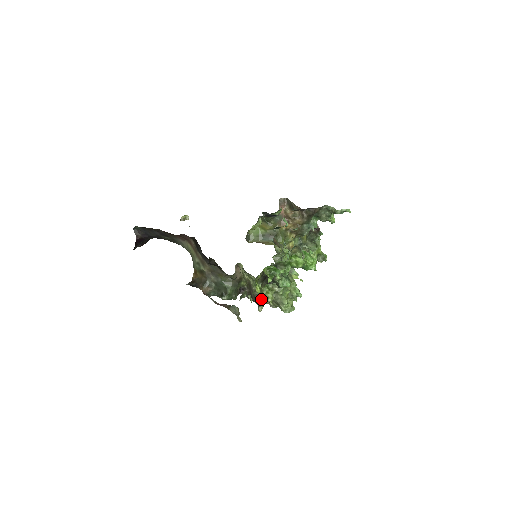
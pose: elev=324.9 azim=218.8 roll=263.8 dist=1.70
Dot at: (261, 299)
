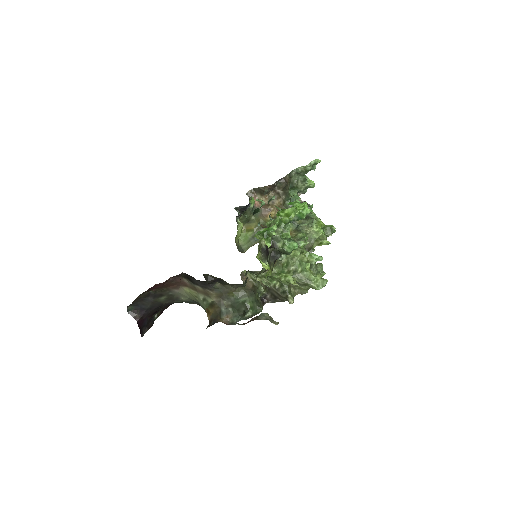
Dot at: (285, 289)
